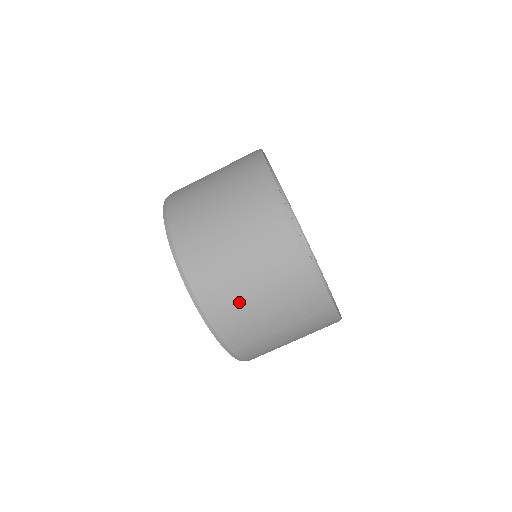
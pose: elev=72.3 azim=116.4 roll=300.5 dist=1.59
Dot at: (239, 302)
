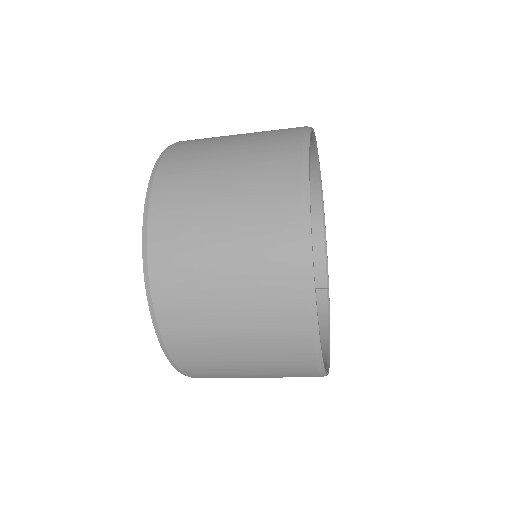
Dot at: occluded
